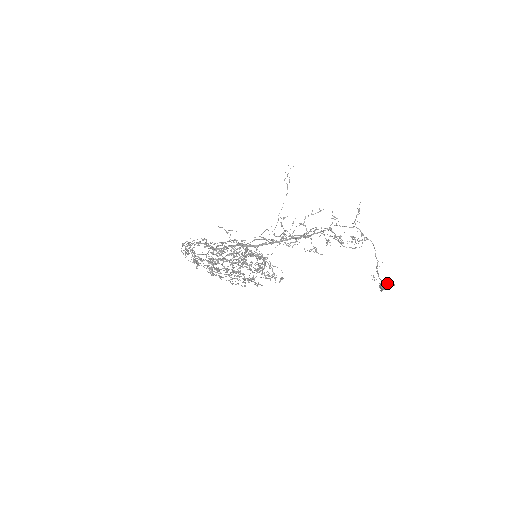
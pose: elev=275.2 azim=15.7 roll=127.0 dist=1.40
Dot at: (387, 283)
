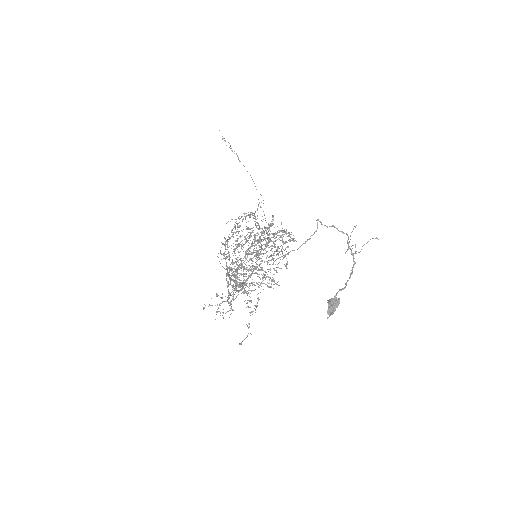
Dot at: (331, 305)
